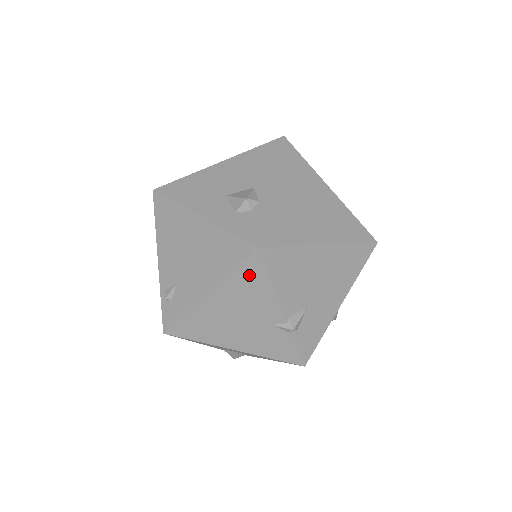
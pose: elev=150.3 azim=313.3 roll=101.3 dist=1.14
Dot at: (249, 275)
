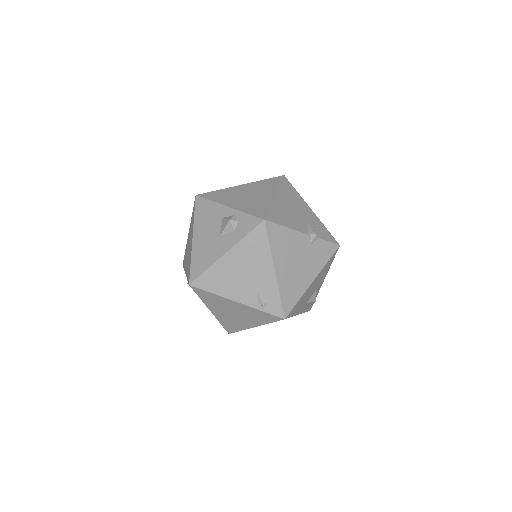
Dot at: (276, 237)
